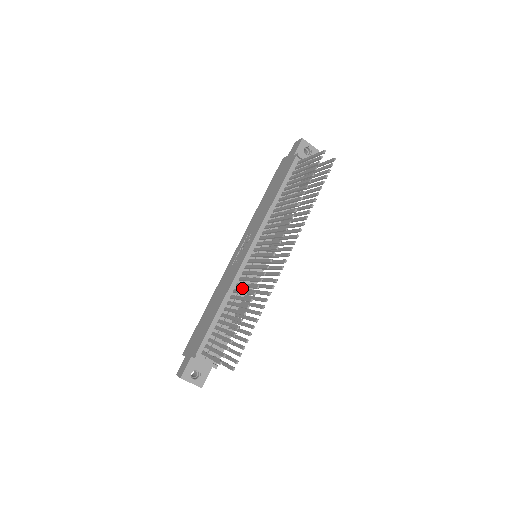
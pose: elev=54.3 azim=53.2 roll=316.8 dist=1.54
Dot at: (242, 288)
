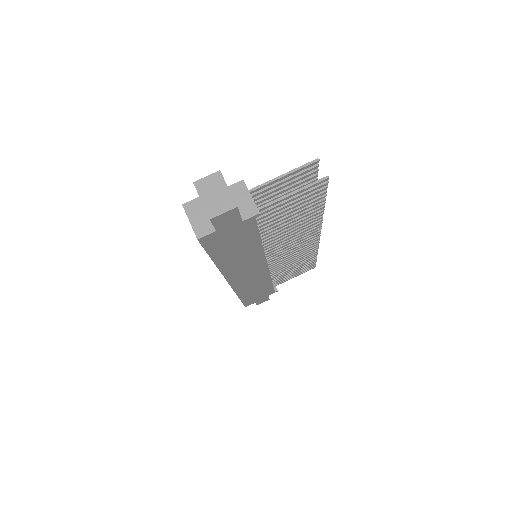
Dot at: occluded
